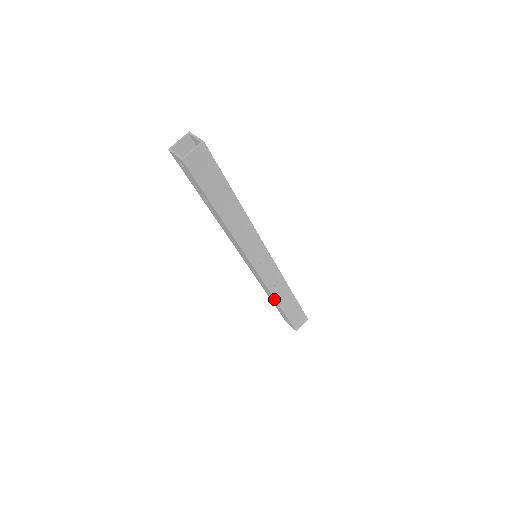
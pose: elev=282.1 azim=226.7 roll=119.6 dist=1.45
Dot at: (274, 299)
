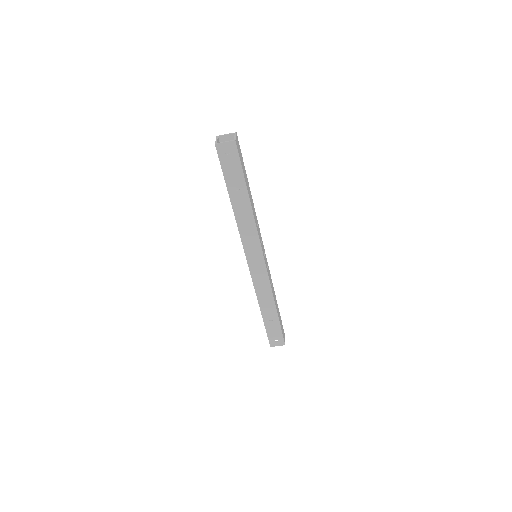
Dot at: (272, 302)
